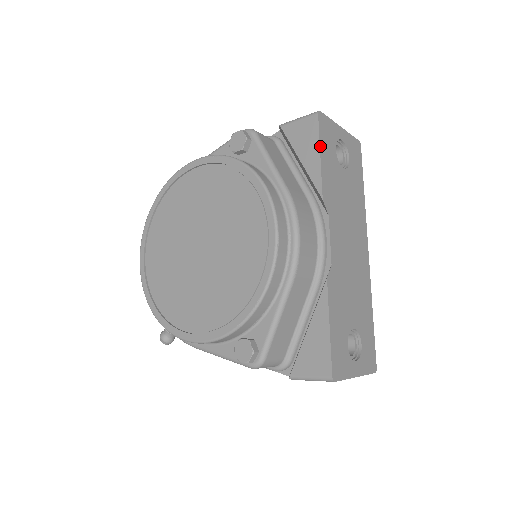
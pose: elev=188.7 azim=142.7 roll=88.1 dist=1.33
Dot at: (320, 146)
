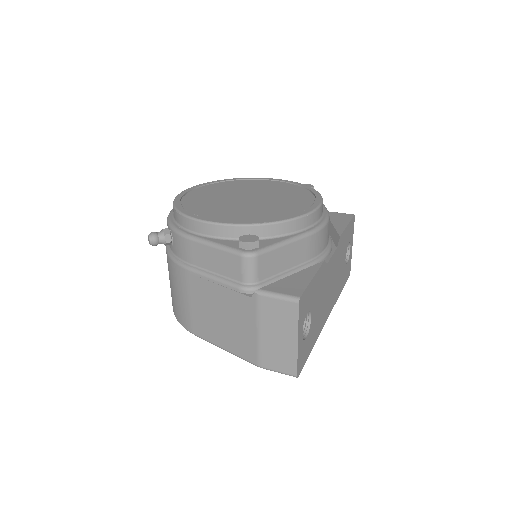
Dot at: (349, 223)
